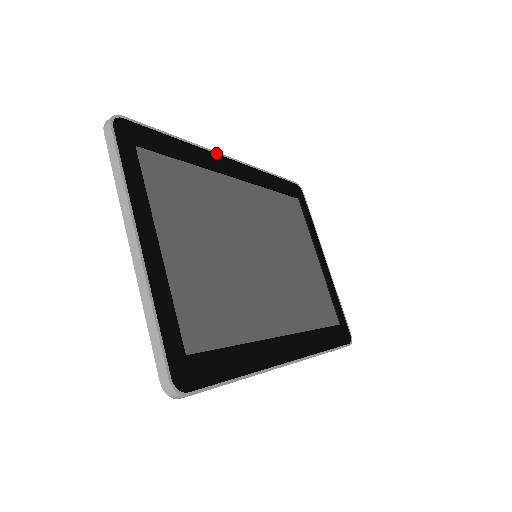
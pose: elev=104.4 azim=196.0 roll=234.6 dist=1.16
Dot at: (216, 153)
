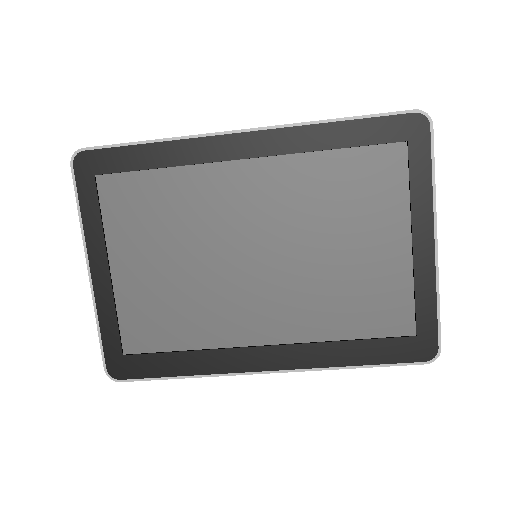
Dot at: (214, 135)
